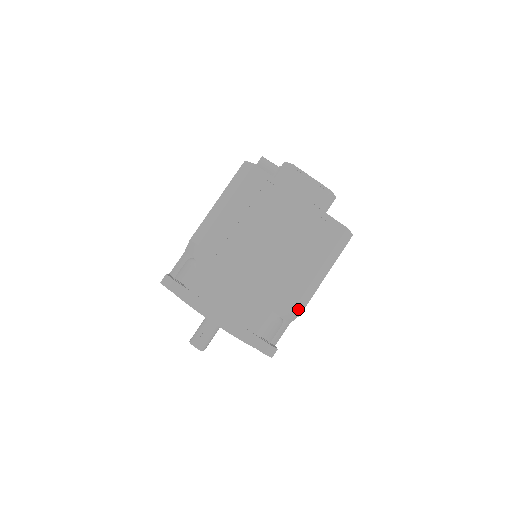
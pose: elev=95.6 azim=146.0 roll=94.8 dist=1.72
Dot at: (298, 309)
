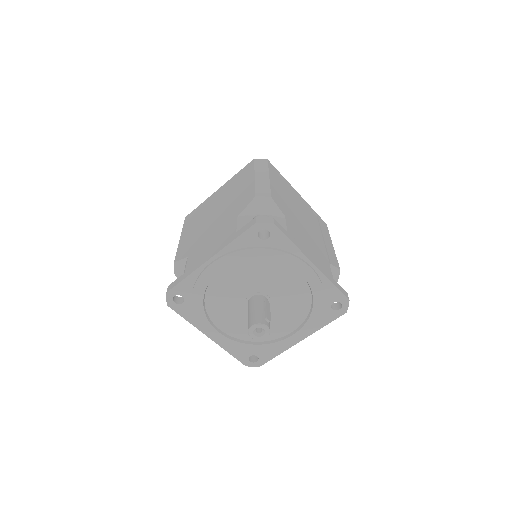
Dot at: (339, 273)
